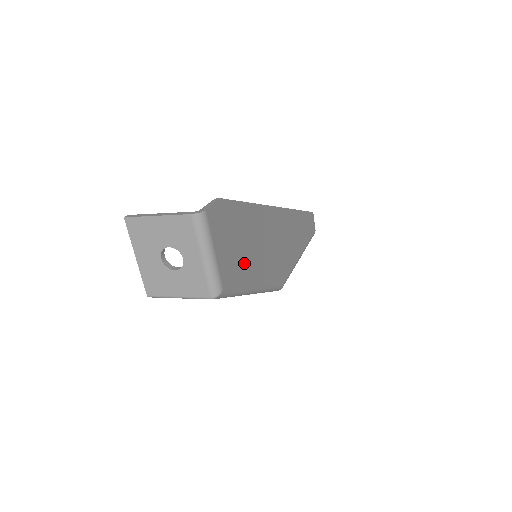
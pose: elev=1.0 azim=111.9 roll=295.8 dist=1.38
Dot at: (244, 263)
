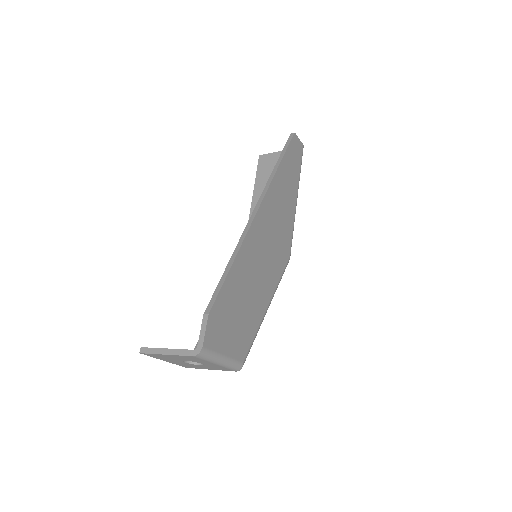
Dot at: (250, 314)
